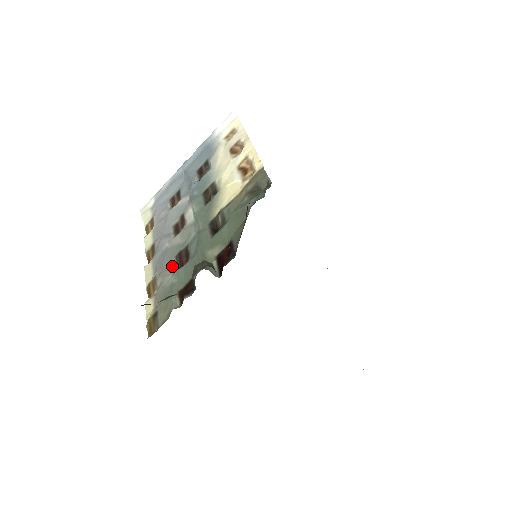
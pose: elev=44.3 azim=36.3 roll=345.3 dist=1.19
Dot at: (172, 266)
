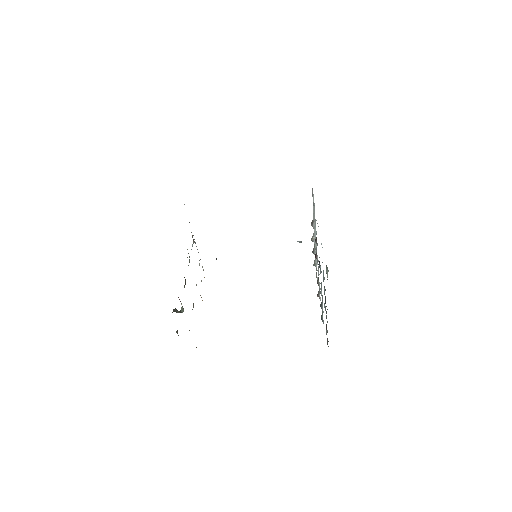
Dot at: (193, 306)
